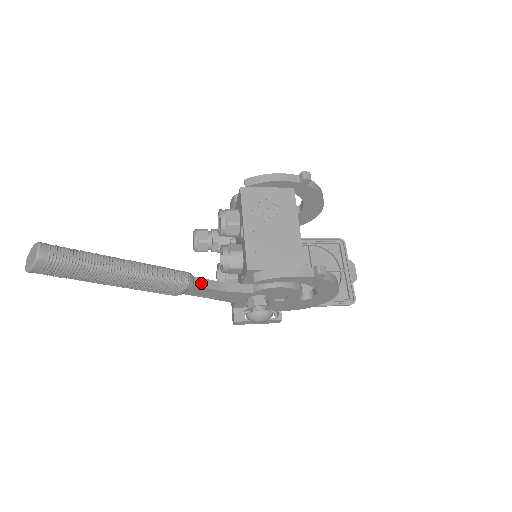
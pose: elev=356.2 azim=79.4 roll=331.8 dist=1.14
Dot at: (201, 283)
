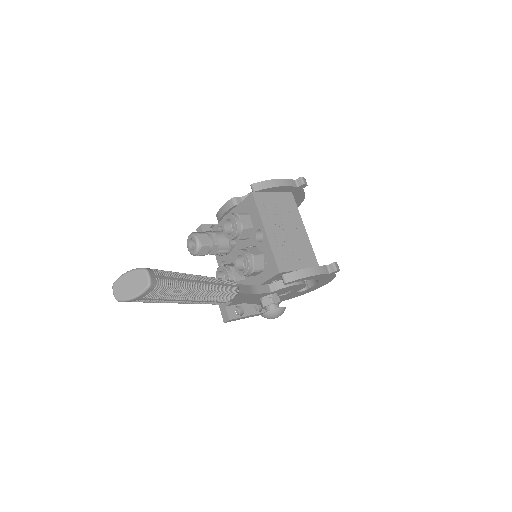
Dot at: (241, 289)
